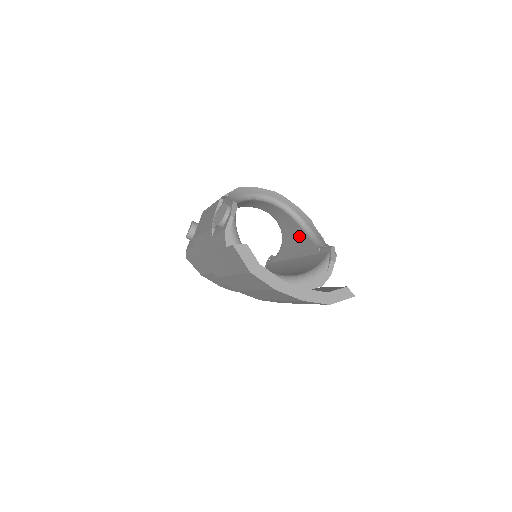
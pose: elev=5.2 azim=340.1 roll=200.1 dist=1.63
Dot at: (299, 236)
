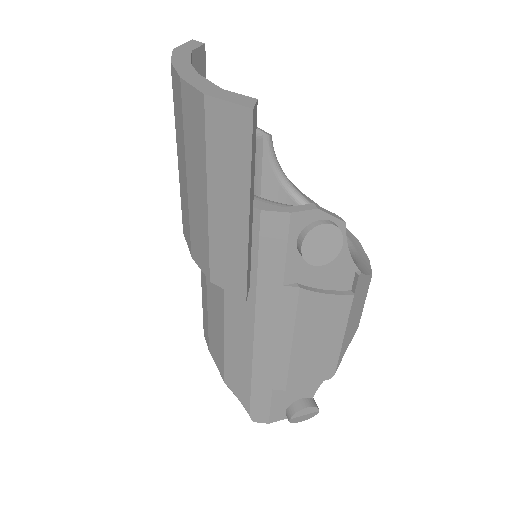
Dot at: occluded
